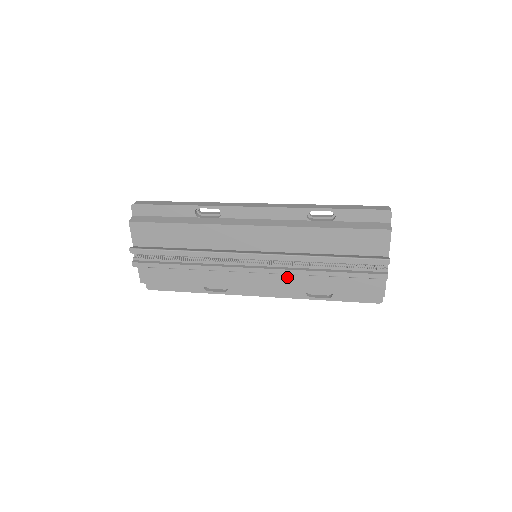
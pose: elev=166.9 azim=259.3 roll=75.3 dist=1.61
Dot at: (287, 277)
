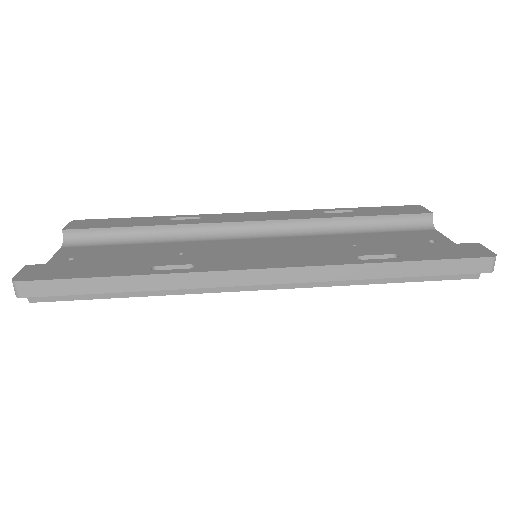
Dot at: occluded
